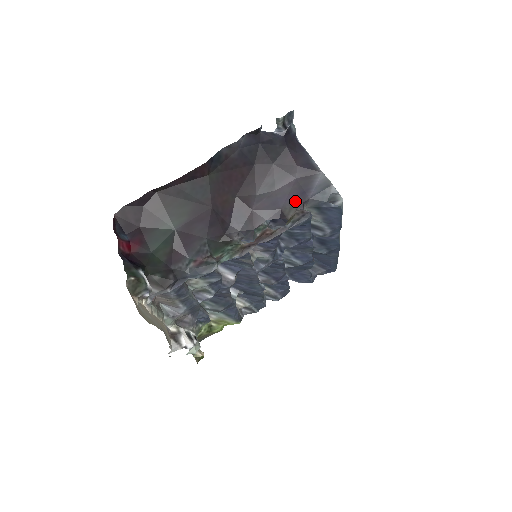
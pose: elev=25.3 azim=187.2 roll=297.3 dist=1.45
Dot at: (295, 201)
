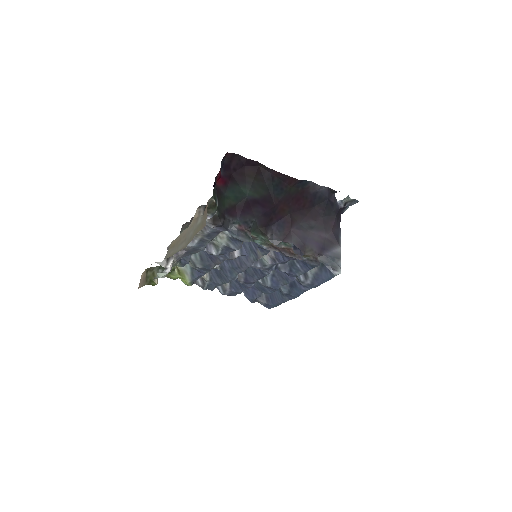
Dot at: (316, 248)
